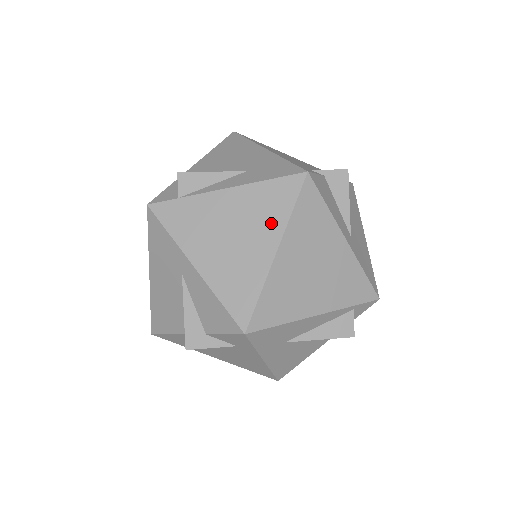
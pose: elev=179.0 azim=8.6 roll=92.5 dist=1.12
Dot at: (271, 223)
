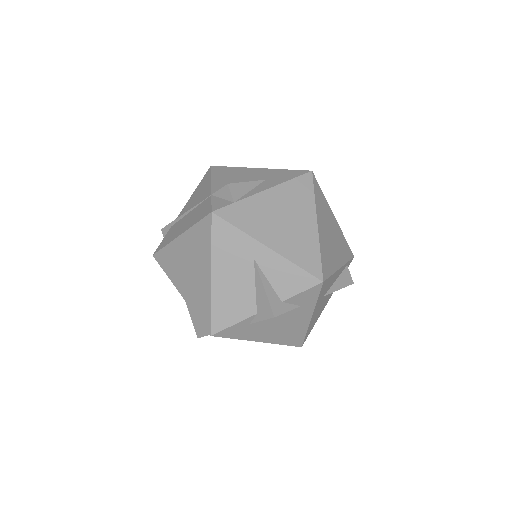
Dot at: (305, 206)
